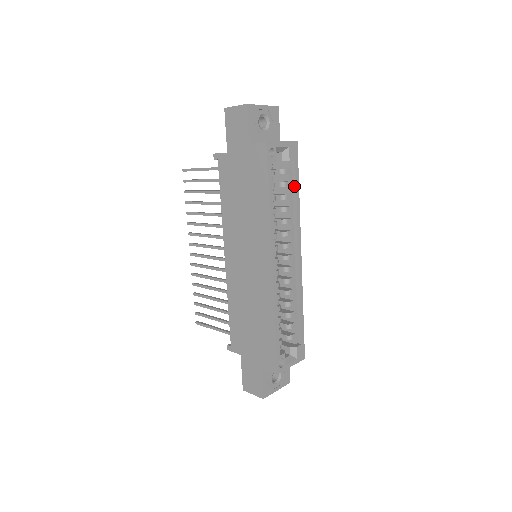
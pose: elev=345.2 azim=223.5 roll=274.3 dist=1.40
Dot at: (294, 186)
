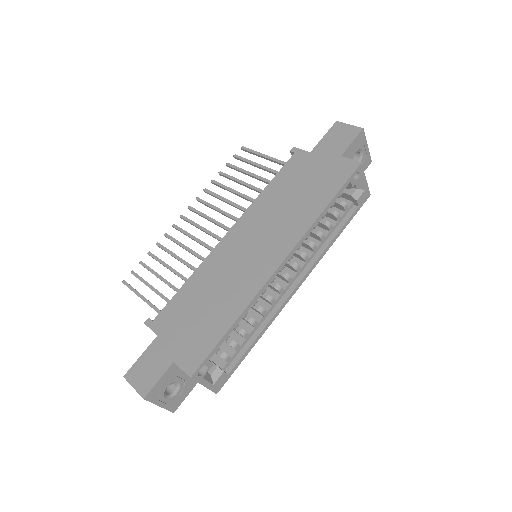
Dot at: (341, 225)
